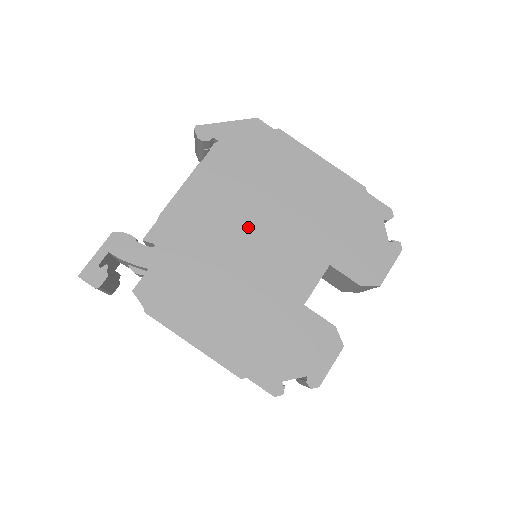
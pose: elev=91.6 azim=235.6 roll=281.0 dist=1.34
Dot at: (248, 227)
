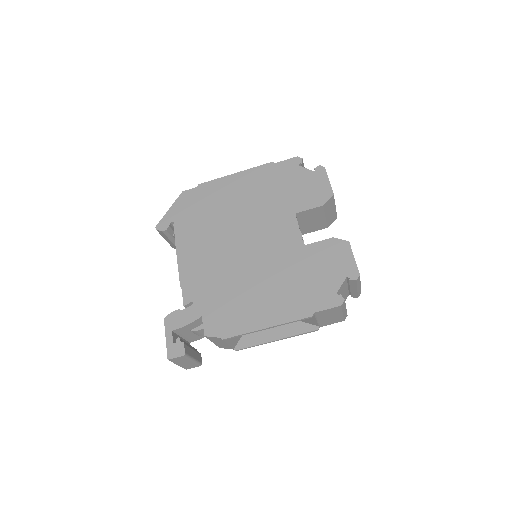
Dot at: (232, 242)
